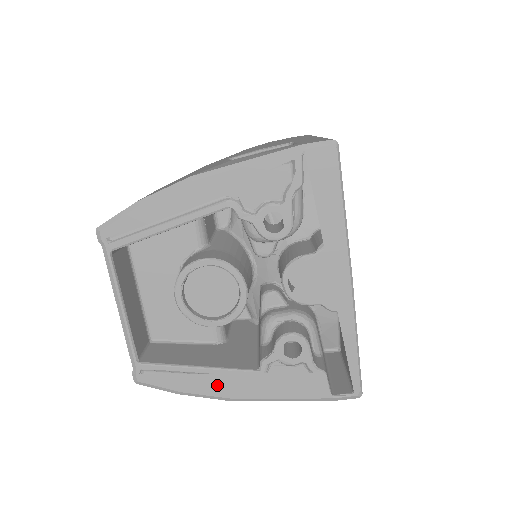
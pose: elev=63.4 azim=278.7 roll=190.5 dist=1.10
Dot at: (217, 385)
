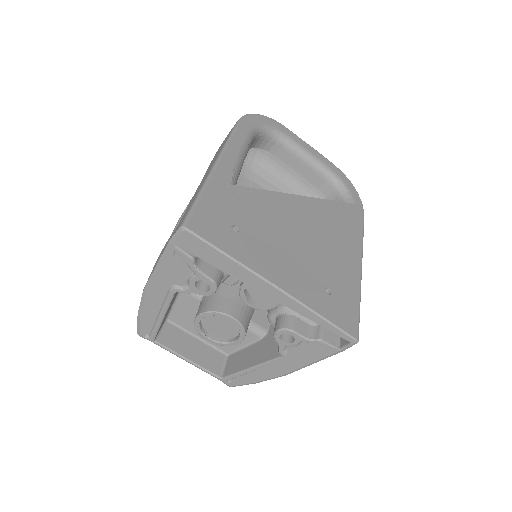
Dot at: (269, 372)
